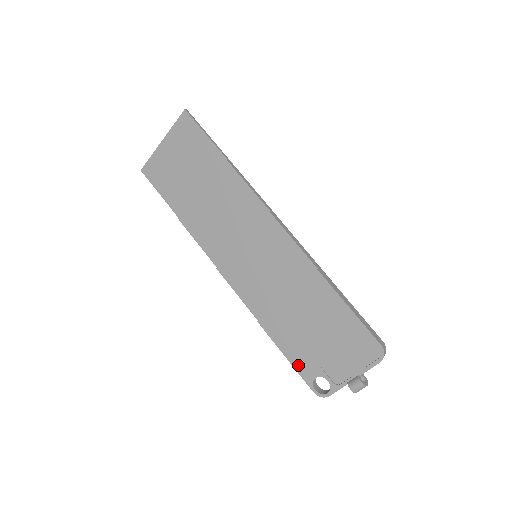
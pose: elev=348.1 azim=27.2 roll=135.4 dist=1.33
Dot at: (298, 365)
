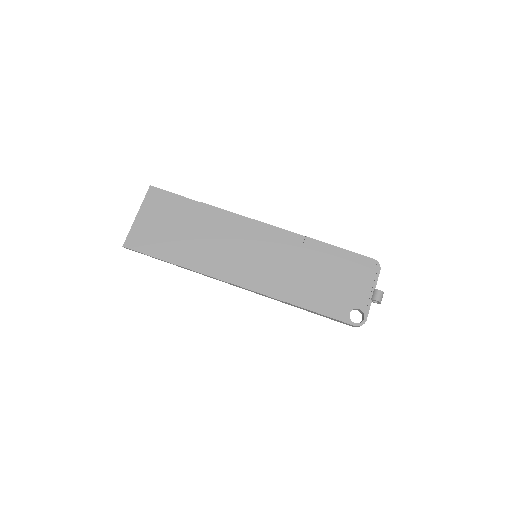
Dot at: (332, 313)
